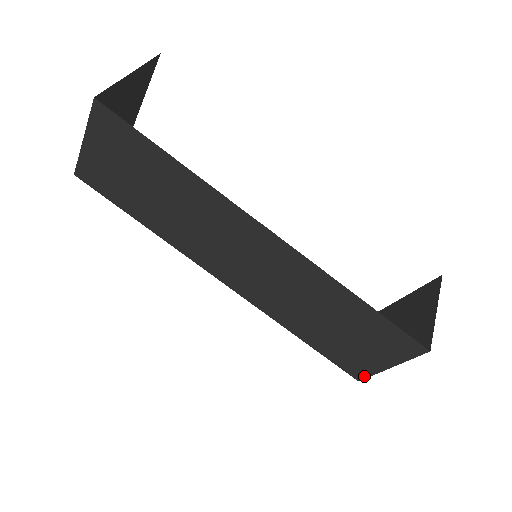
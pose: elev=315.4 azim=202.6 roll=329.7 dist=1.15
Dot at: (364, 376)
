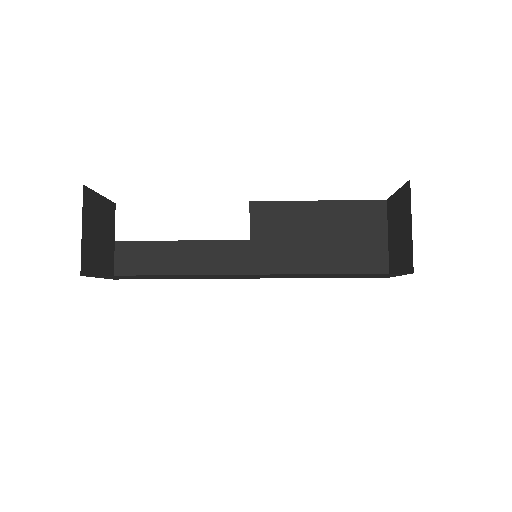
Dot at: occluded
